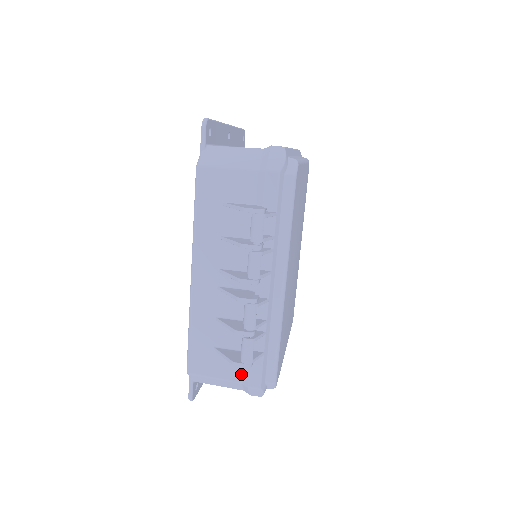
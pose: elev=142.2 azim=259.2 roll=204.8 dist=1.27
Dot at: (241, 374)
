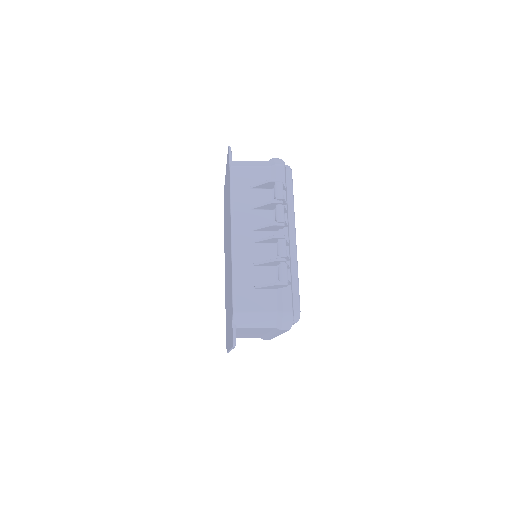
Dot at: (276, 304)
